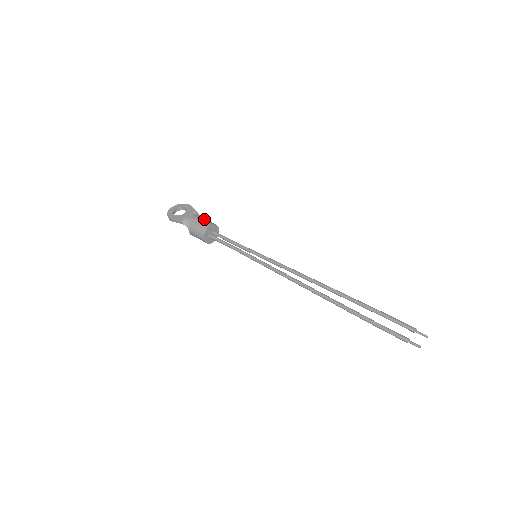
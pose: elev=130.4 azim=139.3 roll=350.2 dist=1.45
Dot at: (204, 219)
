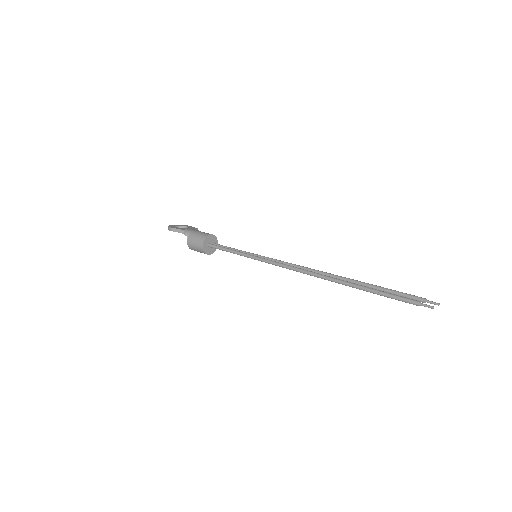
Dot at: occluded
